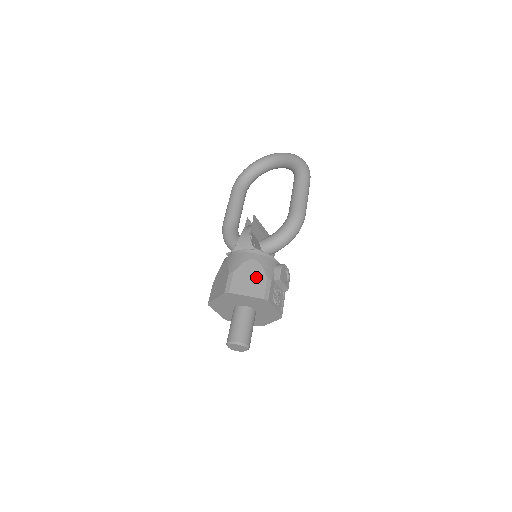
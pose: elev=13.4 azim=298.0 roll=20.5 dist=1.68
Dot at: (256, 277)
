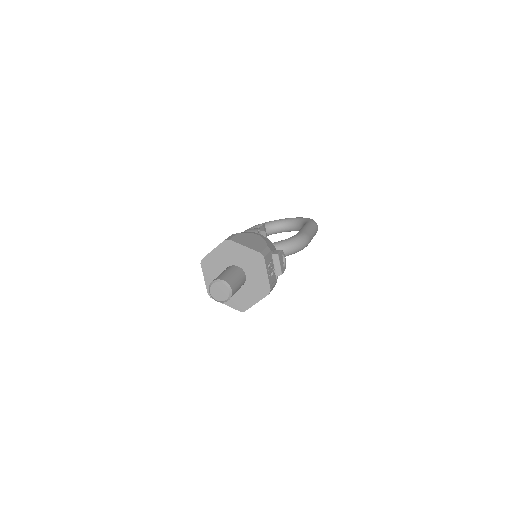
Dot at: (257, 242)
